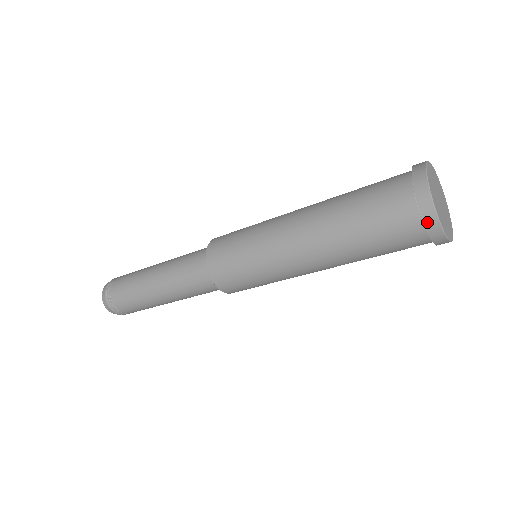
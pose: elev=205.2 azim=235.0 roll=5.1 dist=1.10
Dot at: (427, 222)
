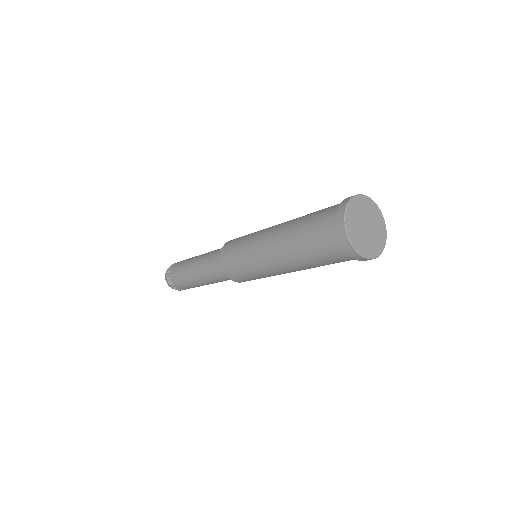
Dot at: (338, 226)
